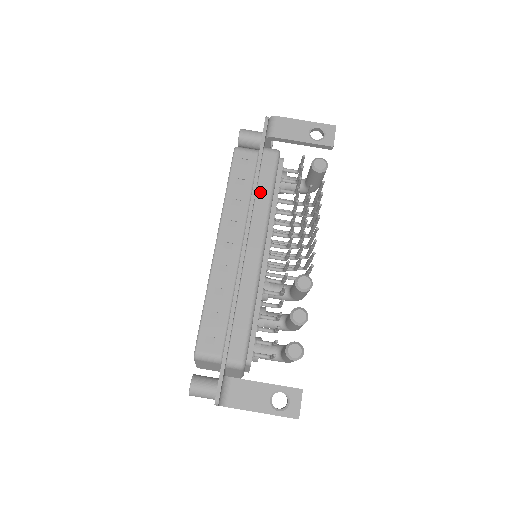
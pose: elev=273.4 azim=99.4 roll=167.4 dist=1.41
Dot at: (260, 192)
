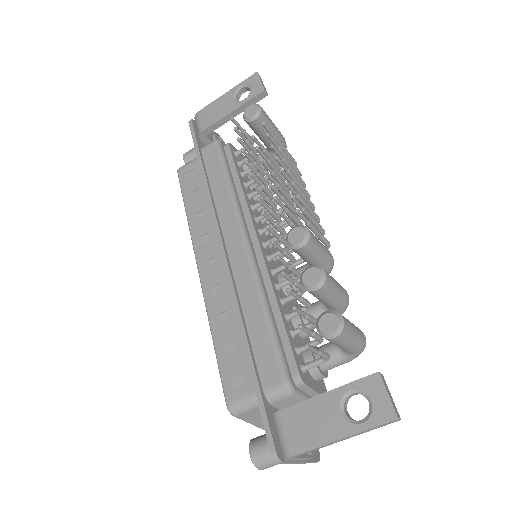
Dot at: (216, 187)
